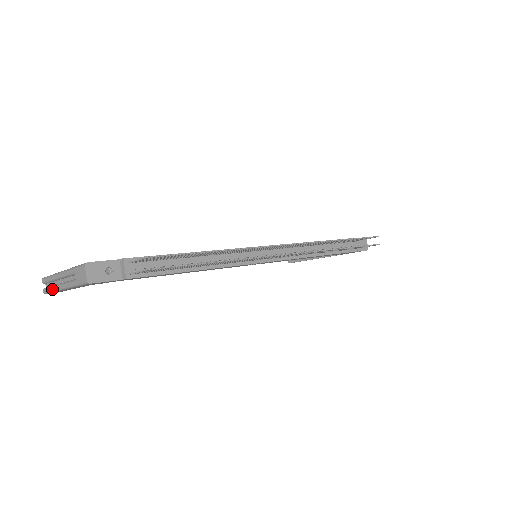
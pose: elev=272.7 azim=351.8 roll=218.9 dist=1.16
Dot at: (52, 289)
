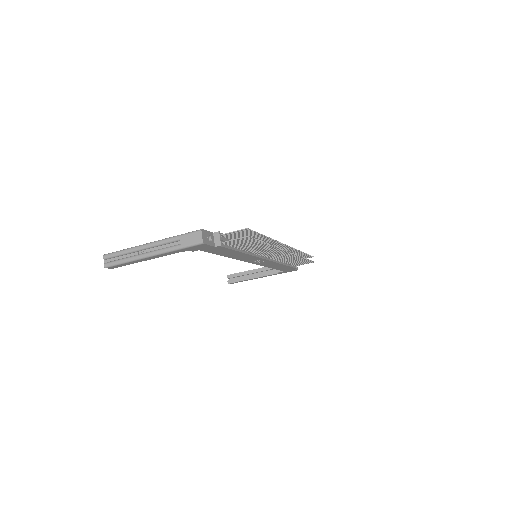
Dot at: (128, 260)
